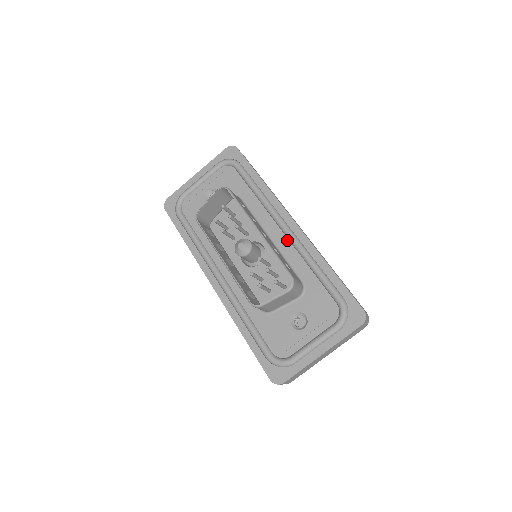
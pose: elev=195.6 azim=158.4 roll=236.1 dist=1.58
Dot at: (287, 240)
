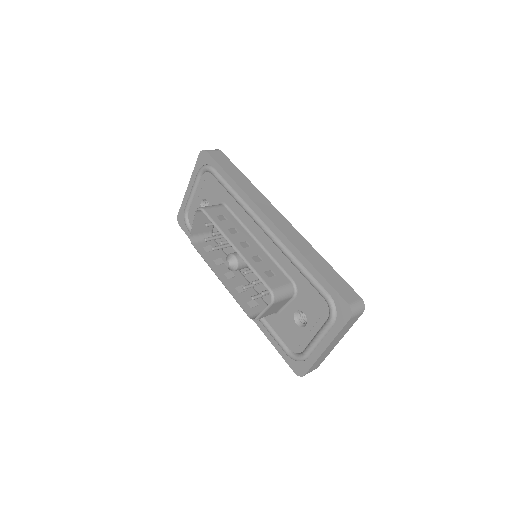
Dot at: (270, 240)
